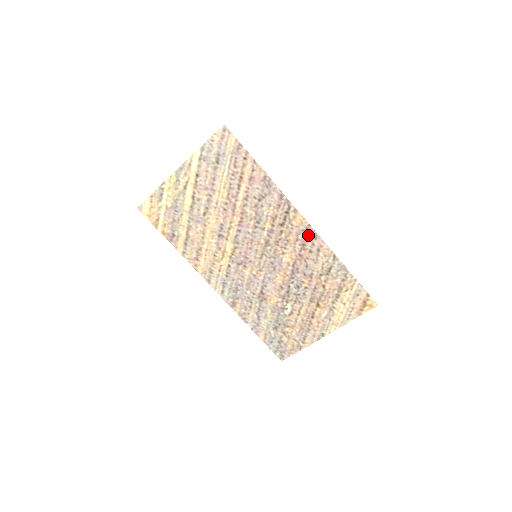
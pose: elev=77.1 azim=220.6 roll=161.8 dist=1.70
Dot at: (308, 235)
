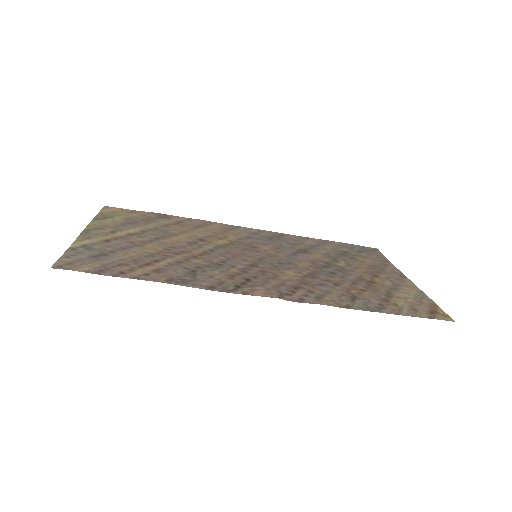
Dot at: (289, 294)
